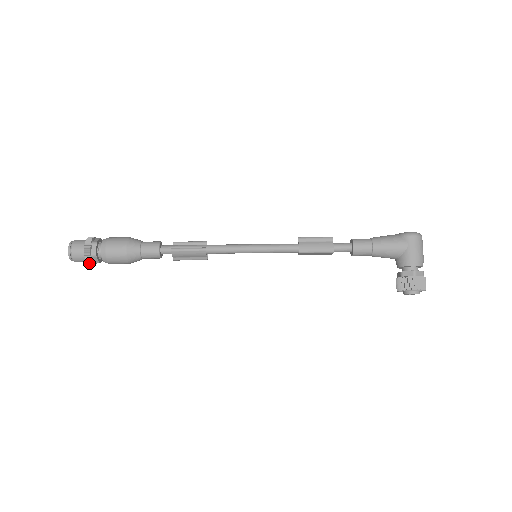
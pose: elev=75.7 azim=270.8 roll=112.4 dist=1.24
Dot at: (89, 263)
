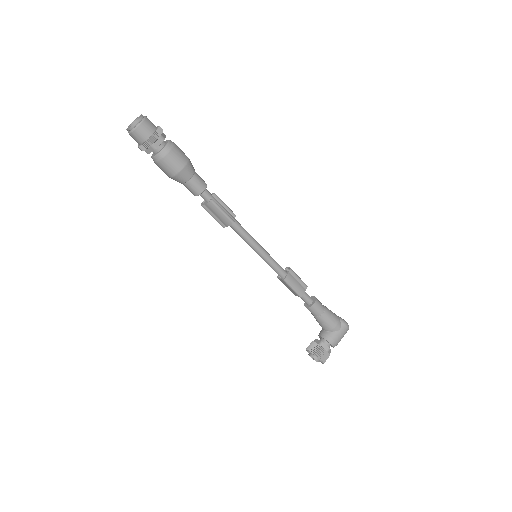
Dot at: (141, 147)
